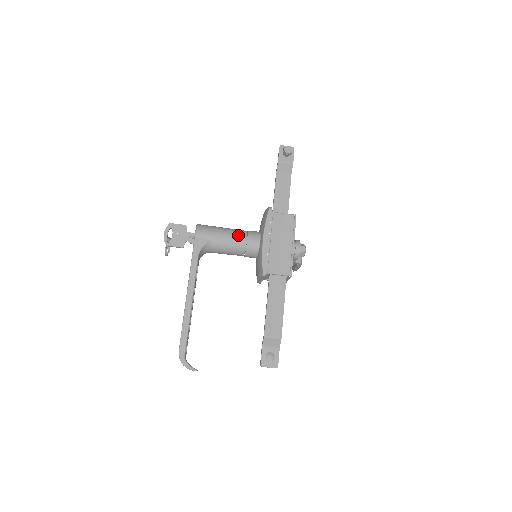
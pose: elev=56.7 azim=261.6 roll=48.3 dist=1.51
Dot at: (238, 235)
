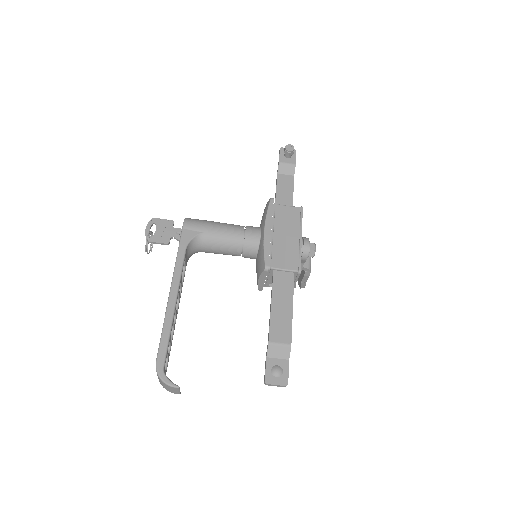
Dot at: (234, 228)
